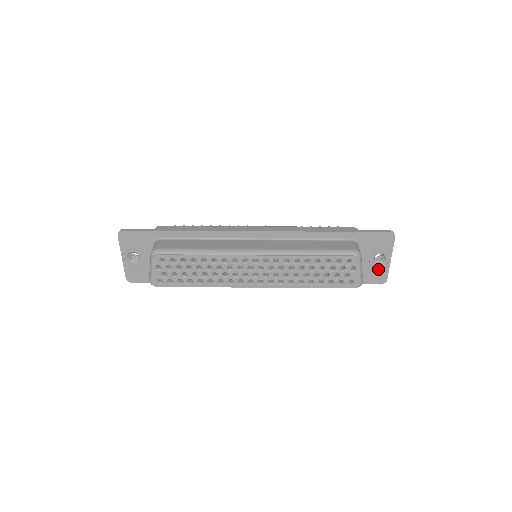
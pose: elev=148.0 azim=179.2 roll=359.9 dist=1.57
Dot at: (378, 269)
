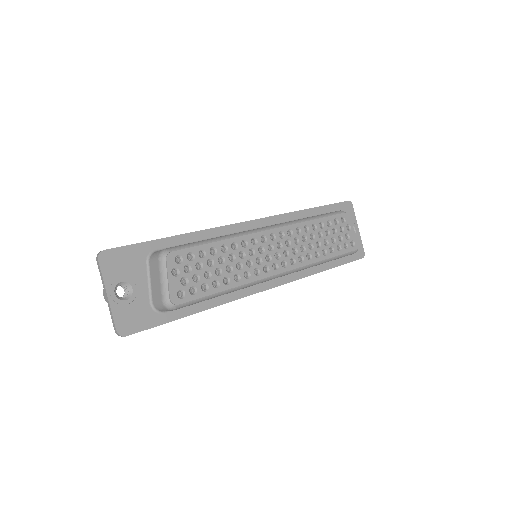
Dot at: occluded
